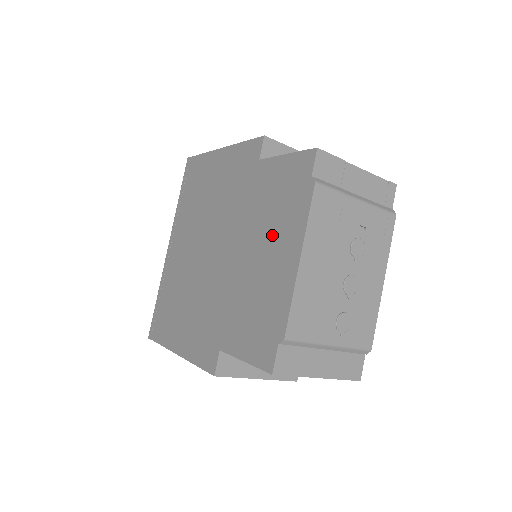
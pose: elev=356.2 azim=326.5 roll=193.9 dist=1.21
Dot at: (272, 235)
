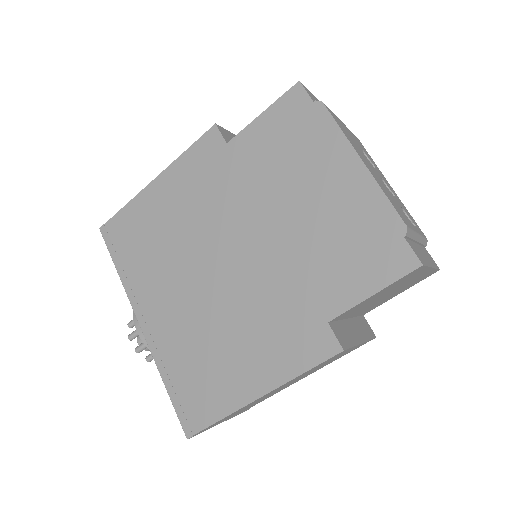
Dot at: (306, 175)
